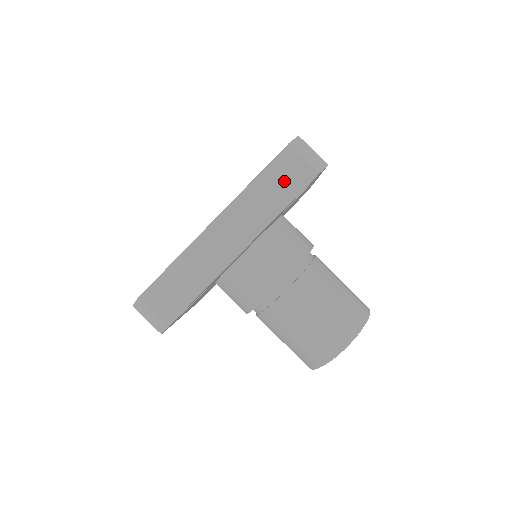
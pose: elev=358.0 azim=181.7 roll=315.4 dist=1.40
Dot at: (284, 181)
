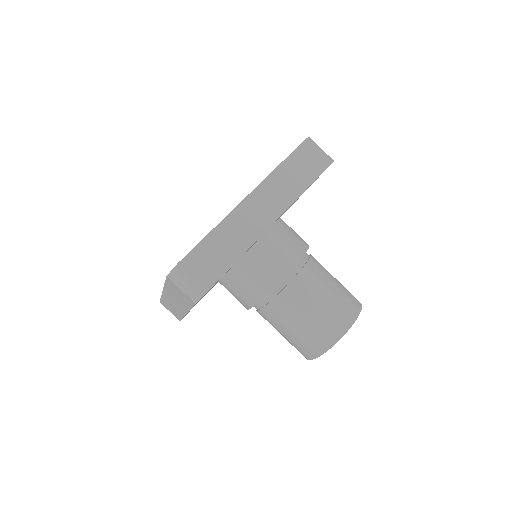
Dot at: (304, 167)
